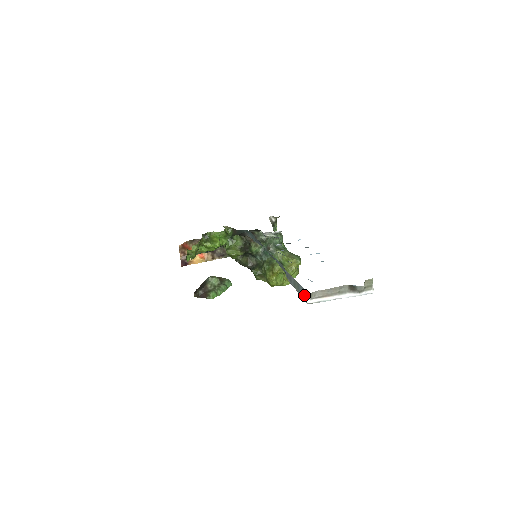
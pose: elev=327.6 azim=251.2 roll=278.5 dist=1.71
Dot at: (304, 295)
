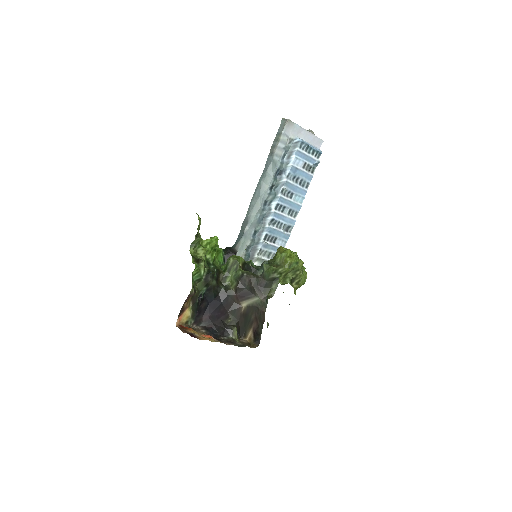
Dot at: (283, 124)
